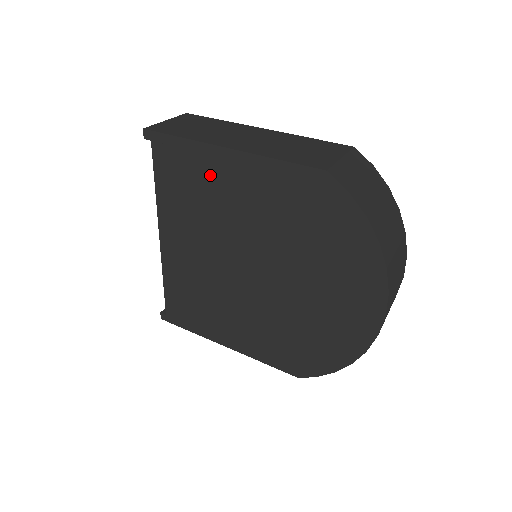
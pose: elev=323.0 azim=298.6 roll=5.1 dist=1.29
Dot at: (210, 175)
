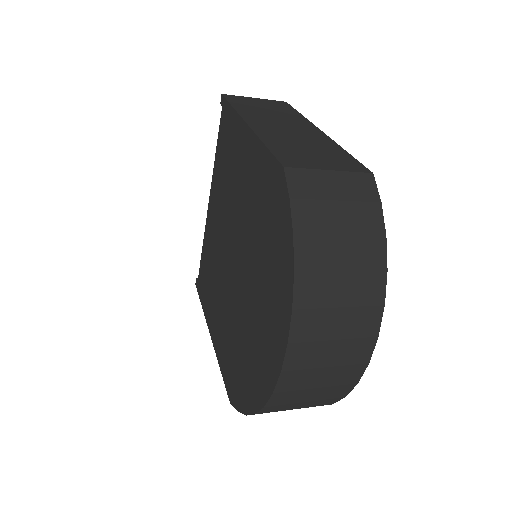
Dot at: (236, 149)
